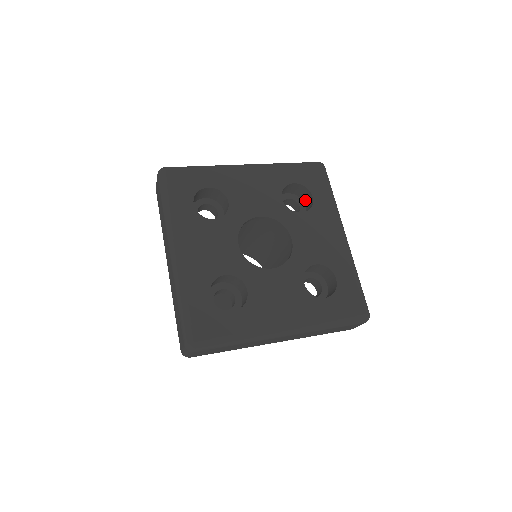
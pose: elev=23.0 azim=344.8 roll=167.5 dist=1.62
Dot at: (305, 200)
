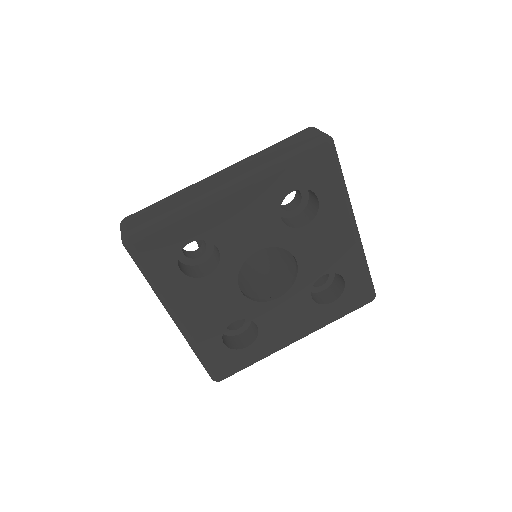
Dot at: occluded
